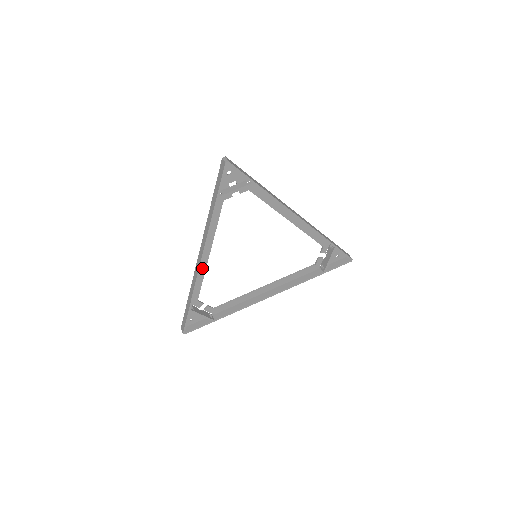
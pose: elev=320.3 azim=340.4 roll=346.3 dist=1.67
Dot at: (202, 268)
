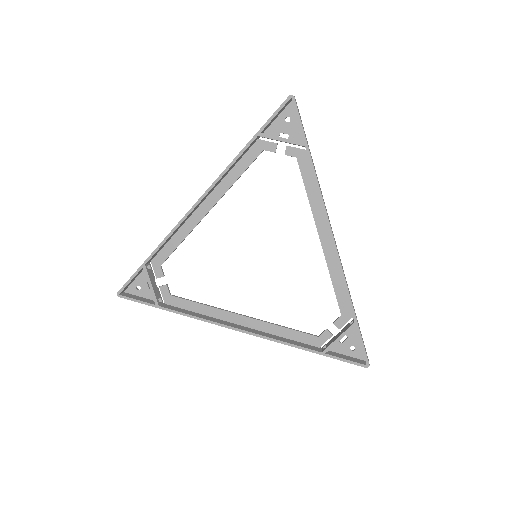
Dot at: (192, 223)
